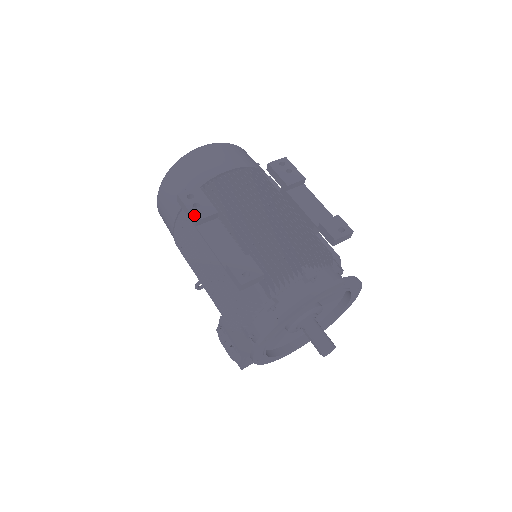
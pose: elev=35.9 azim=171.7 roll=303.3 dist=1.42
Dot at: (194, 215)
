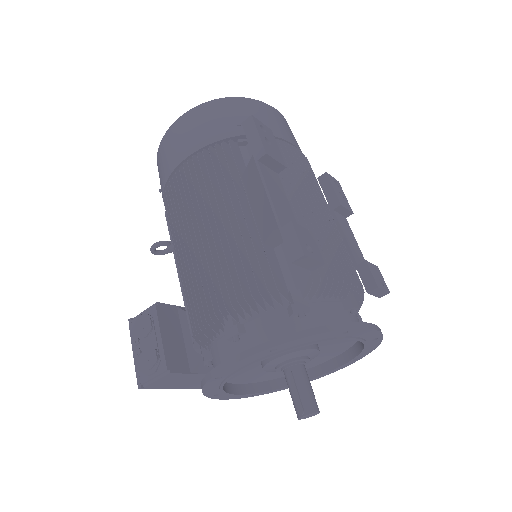
Dot at: (265, 146)
